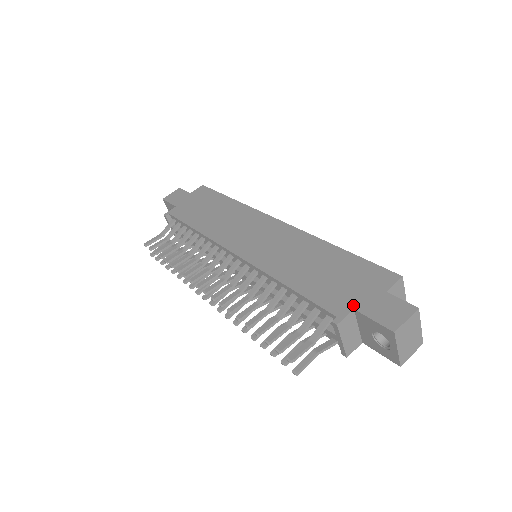
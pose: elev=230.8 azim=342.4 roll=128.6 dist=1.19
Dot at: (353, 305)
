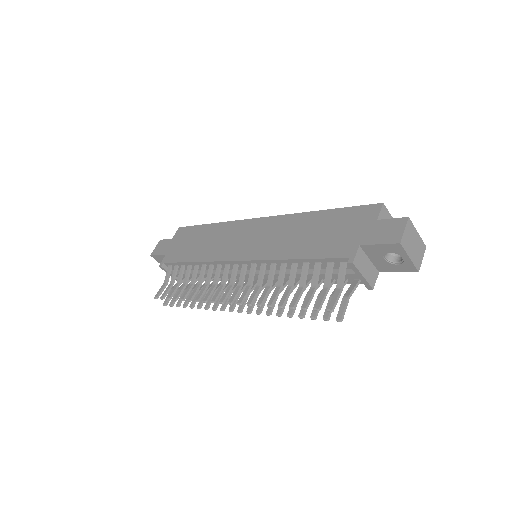
Dot at: (357, 243)
